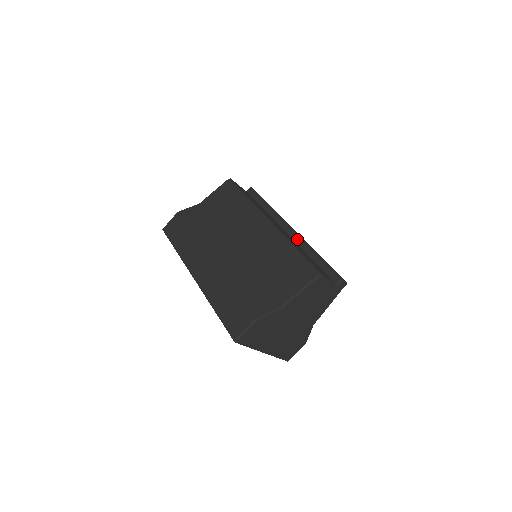
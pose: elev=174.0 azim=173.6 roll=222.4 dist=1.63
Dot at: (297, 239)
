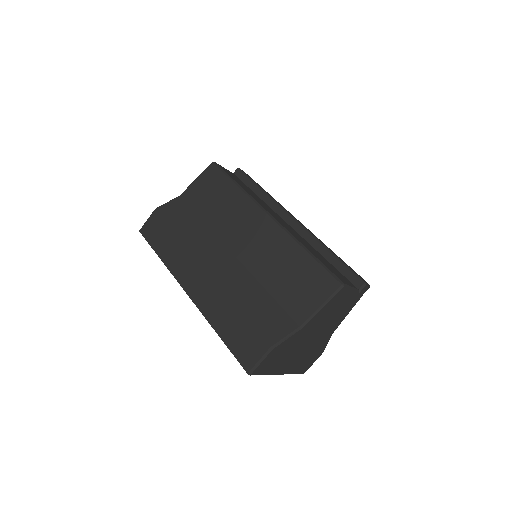
Dot at: (304, 233)
